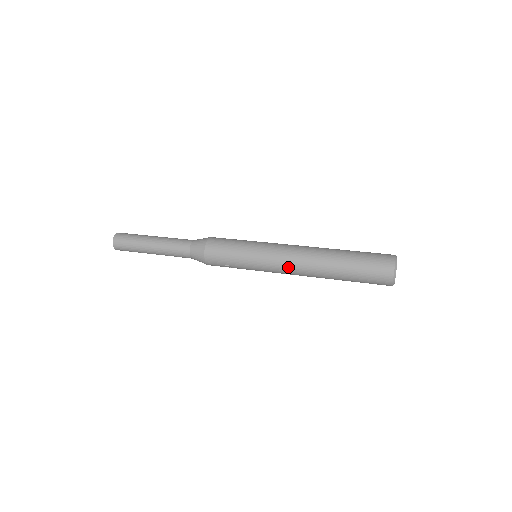
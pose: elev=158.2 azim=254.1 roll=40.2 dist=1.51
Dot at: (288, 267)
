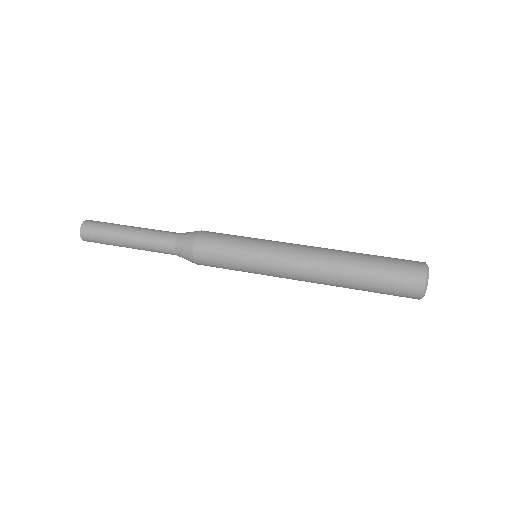
Dot at: occluded
